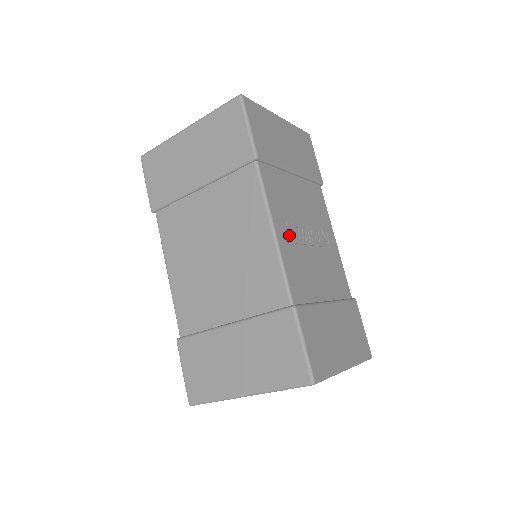
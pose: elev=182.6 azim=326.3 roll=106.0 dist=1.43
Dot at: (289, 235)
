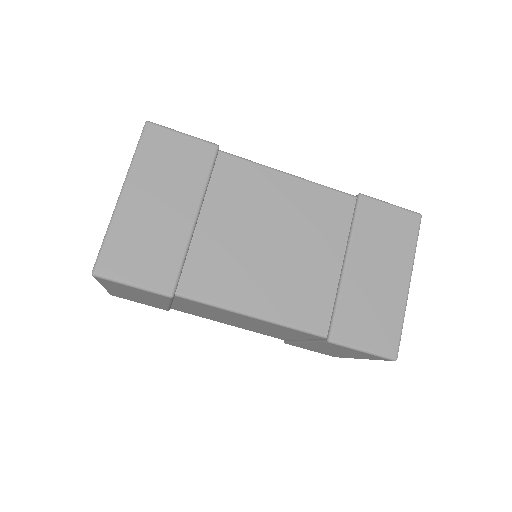
Dot at: occluded
